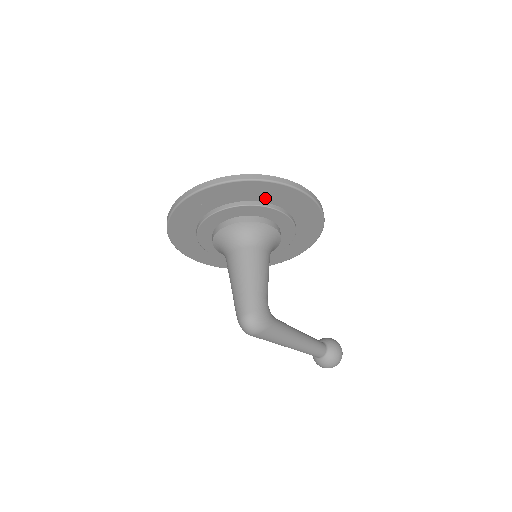
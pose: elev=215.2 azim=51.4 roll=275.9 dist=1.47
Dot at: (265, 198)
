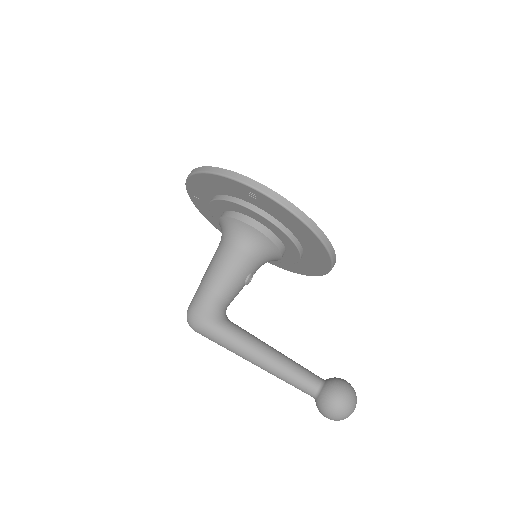
Dot at: (224, 191)
